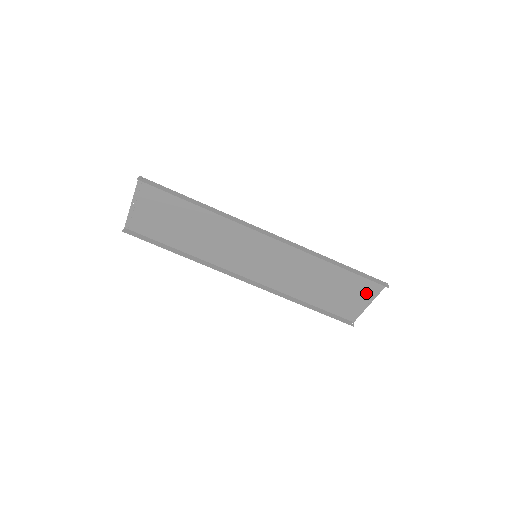
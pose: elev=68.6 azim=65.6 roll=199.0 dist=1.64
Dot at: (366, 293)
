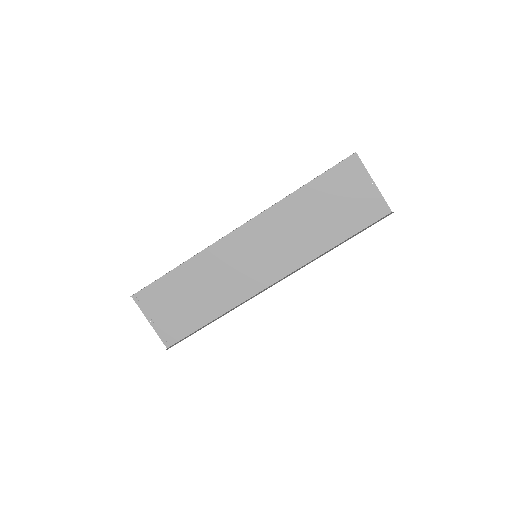
Dot at: (357, 179)
